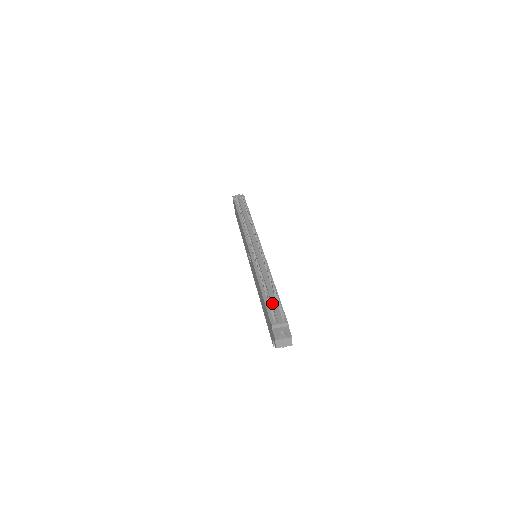
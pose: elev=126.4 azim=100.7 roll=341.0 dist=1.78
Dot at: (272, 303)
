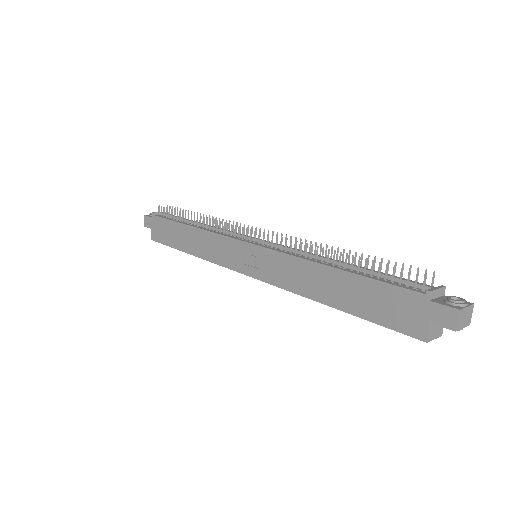
Dot at: (383, 273)
